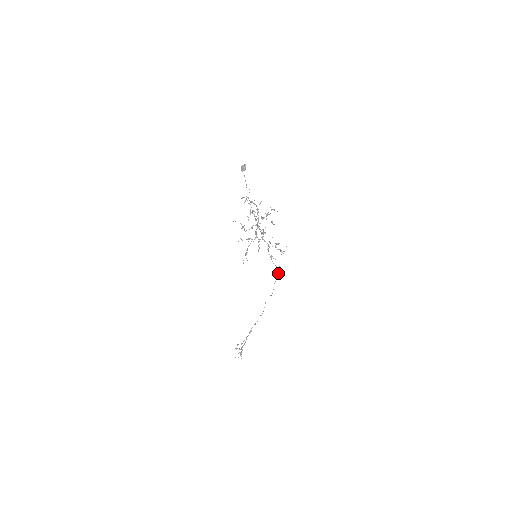
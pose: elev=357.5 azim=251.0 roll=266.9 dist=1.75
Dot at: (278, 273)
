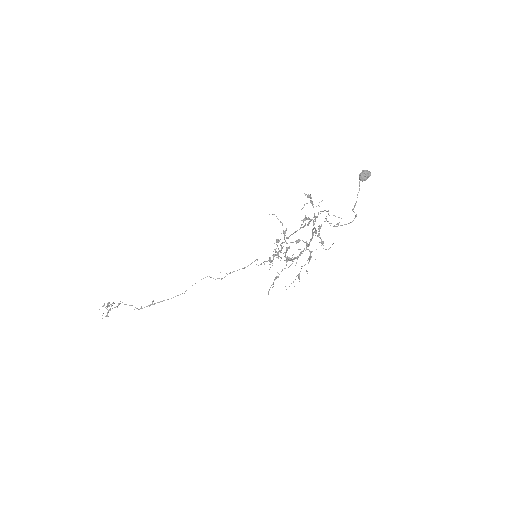
Dot at: (248, 265)
